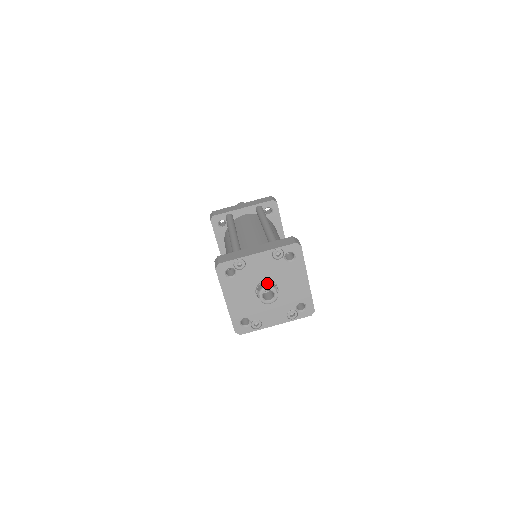
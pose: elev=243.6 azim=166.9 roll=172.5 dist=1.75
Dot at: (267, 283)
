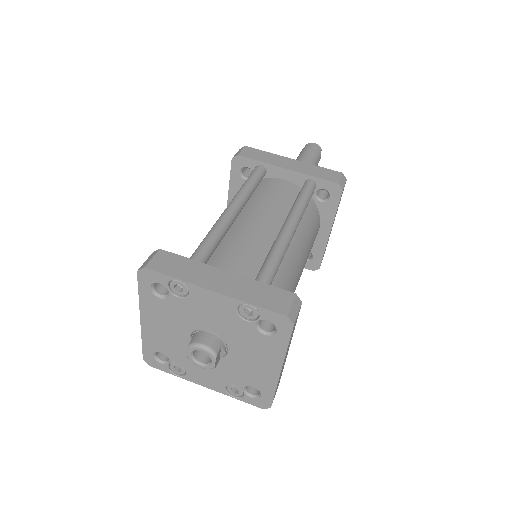
Dot at: (210, 338)
